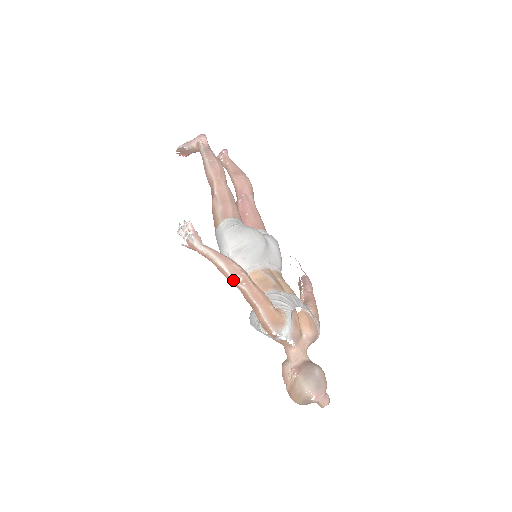
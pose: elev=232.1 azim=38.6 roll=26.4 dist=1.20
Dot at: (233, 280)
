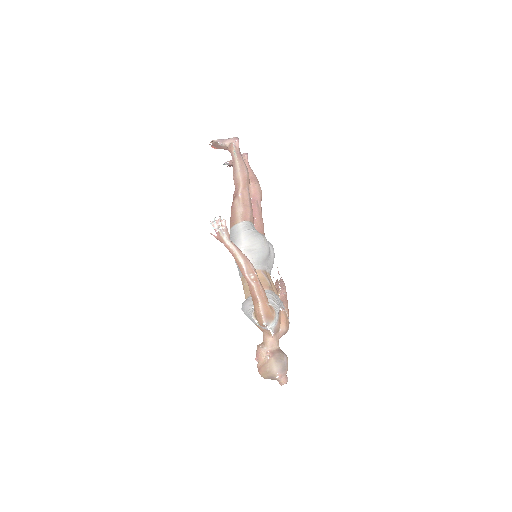
Dot at: (247, 276)
